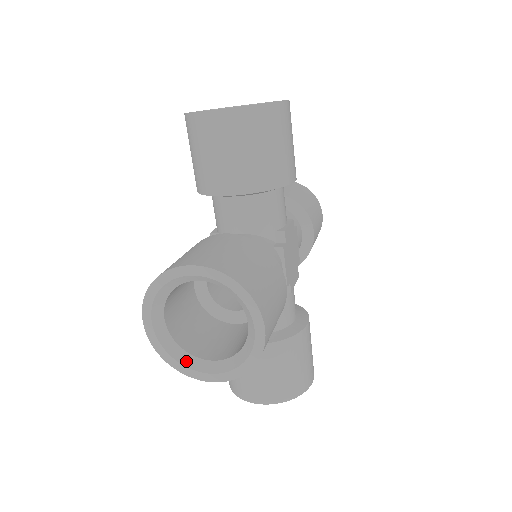
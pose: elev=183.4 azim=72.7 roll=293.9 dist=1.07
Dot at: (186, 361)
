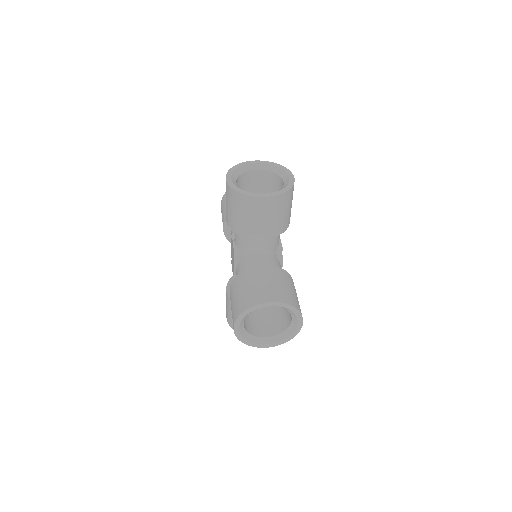
Dot at: (253, 340)
